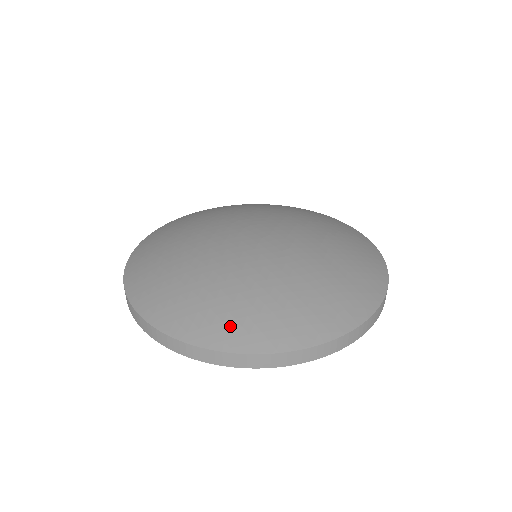
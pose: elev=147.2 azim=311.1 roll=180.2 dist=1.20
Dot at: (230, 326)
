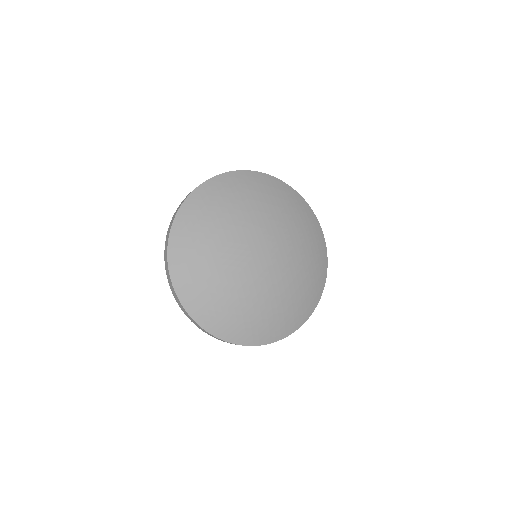
Dot at: (219, 321)
